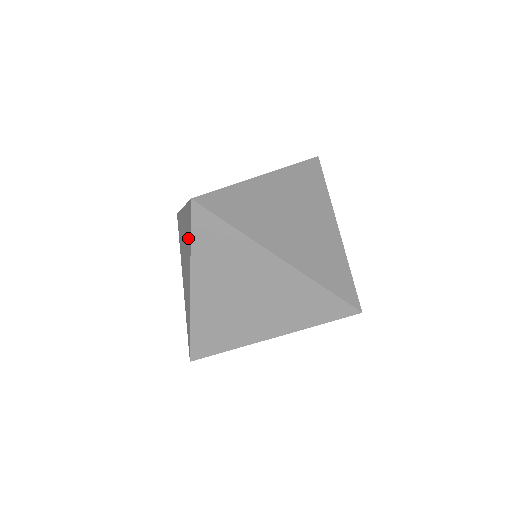
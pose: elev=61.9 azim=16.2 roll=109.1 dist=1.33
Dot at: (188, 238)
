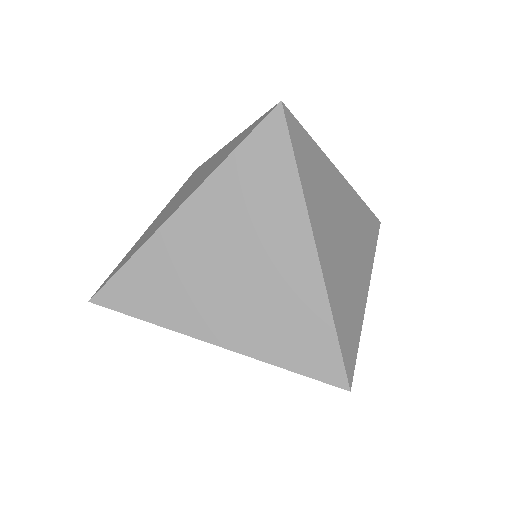
Dot at: (226, 153)
